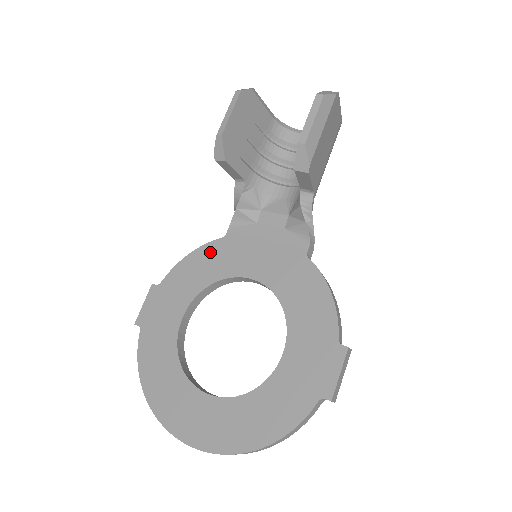
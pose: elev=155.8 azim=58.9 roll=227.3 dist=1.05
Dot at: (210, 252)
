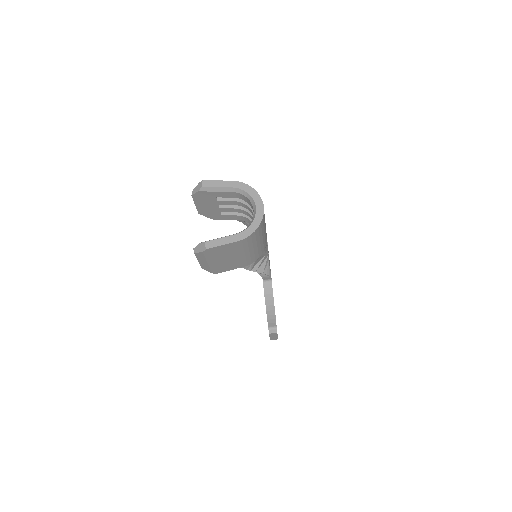
Dot at: occluded
